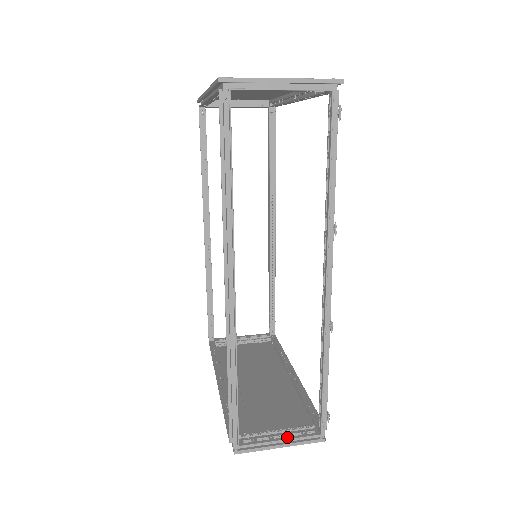
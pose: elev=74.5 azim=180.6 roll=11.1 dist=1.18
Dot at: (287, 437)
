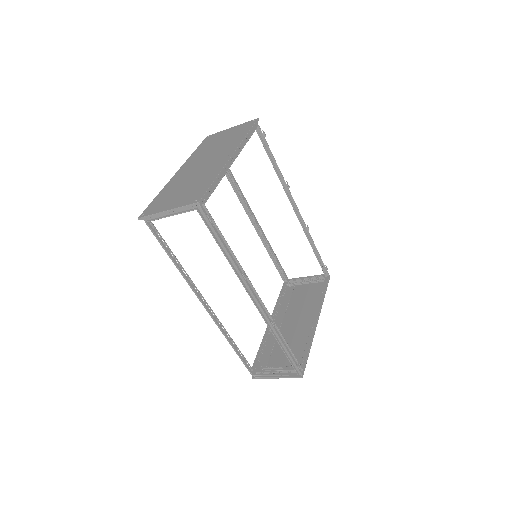
Dot at: (279, 374)
